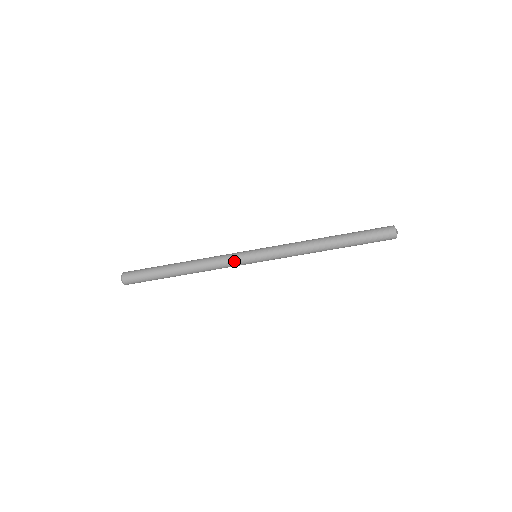
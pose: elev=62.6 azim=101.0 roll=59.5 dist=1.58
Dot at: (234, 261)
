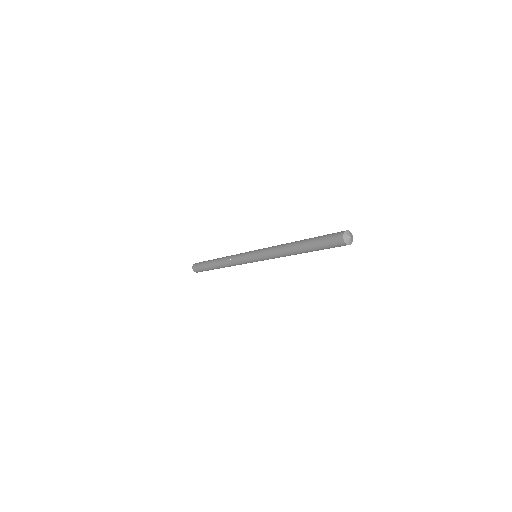
Dot at: occluded
